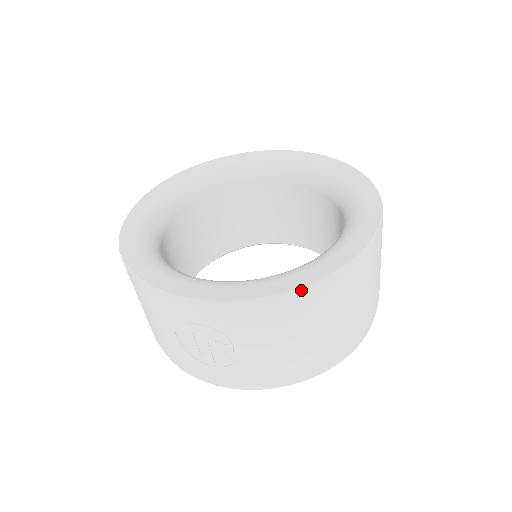
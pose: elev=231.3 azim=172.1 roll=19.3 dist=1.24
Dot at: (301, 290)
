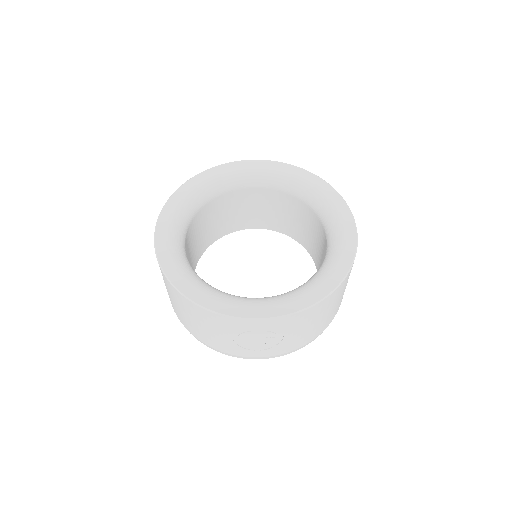
Dot at: (328, 296)
